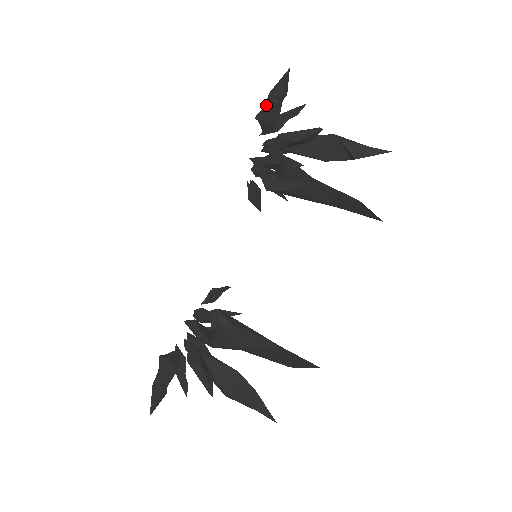
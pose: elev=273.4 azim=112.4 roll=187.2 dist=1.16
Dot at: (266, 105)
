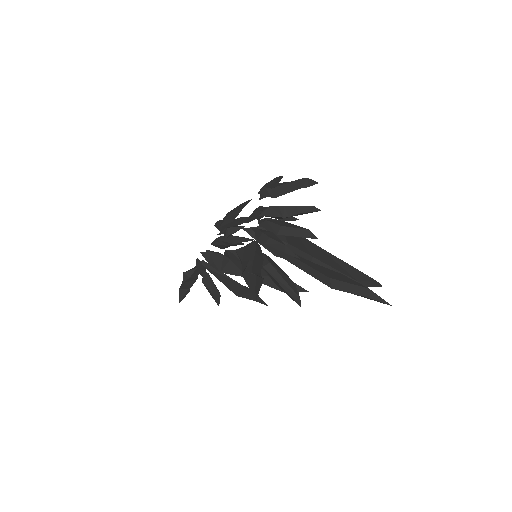
Dot at: (242, 266)
